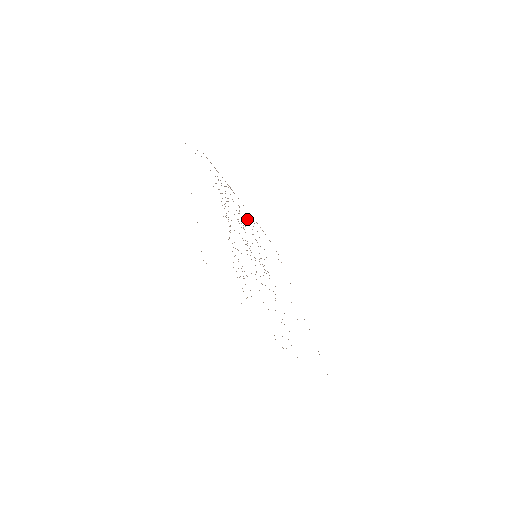
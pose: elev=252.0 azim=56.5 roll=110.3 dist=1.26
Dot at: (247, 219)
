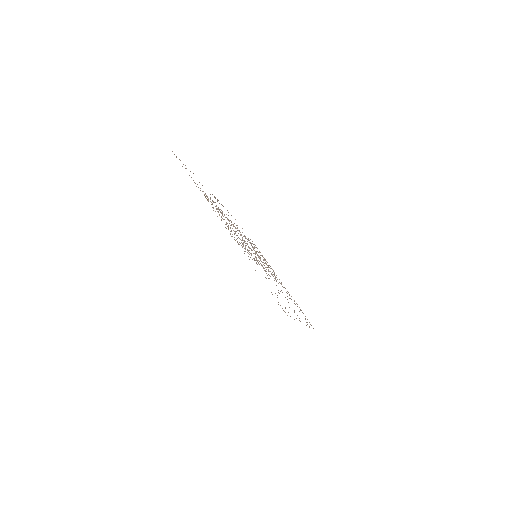
Dot at: occluded
